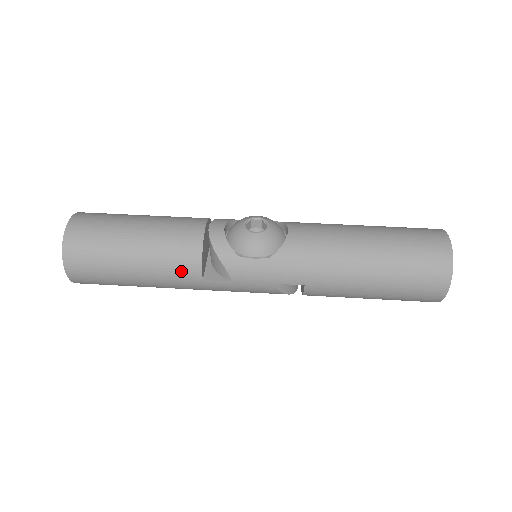
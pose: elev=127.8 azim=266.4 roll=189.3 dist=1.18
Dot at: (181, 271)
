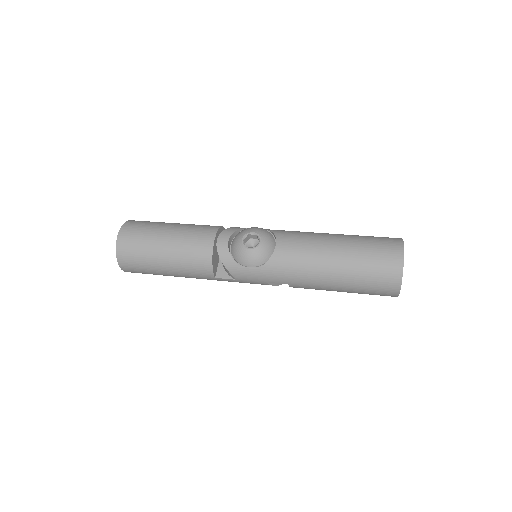
Dot at: (199, 272)
